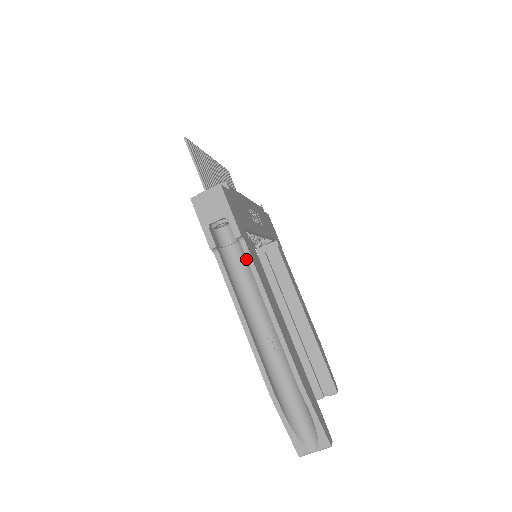
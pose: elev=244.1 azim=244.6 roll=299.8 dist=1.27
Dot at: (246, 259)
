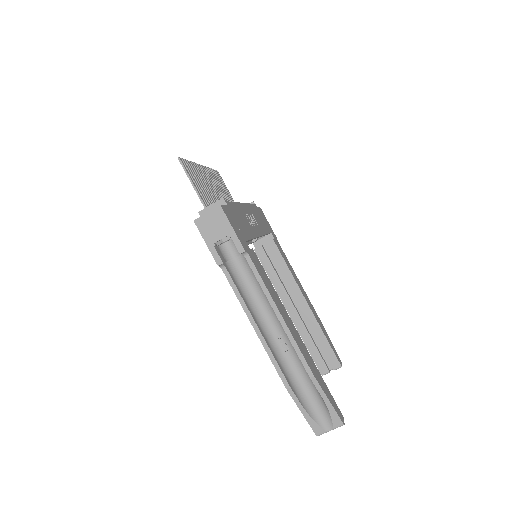
Dot at: (251, 269)
